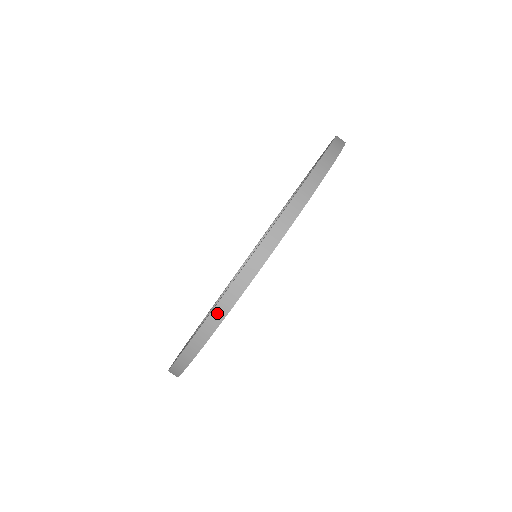
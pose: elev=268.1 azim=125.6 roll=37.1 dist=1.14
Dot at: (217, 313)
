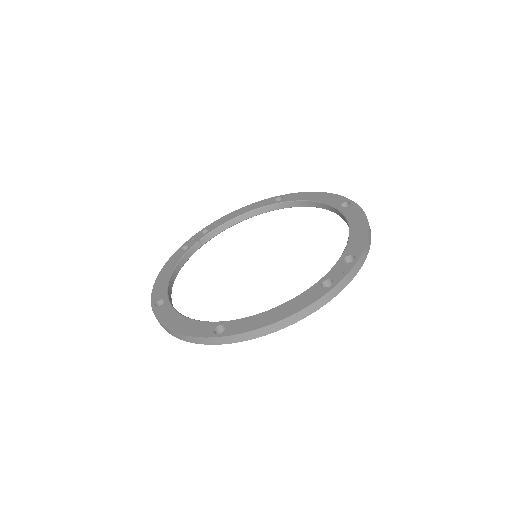
Dot at: (199, 340)
